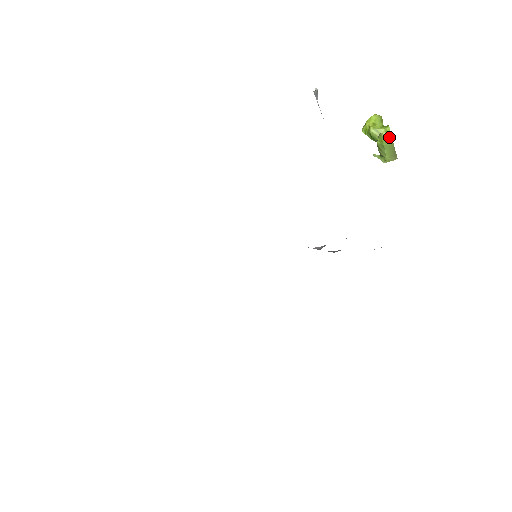
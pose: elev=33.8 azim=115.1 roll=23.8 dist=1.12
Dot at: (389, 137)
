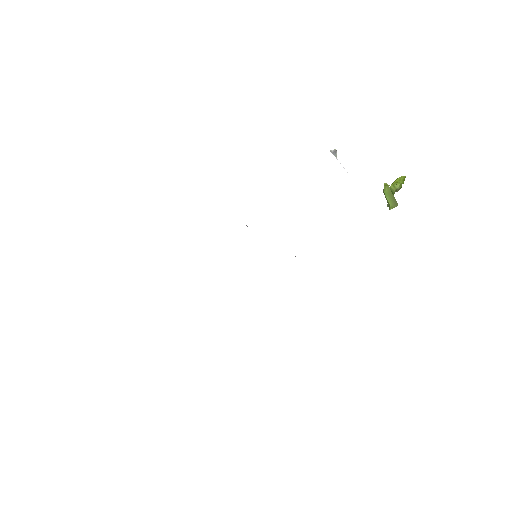
Dot at: (388, 185)
